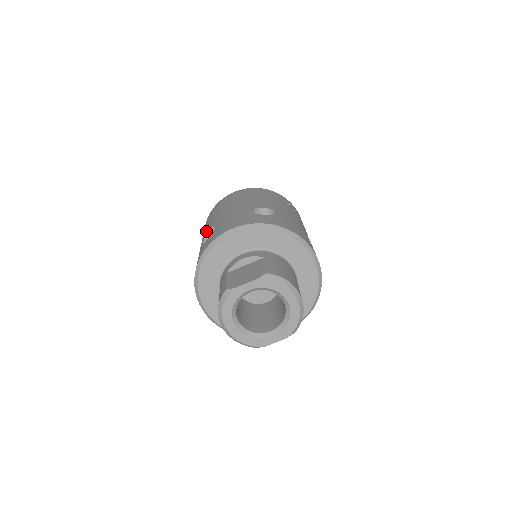
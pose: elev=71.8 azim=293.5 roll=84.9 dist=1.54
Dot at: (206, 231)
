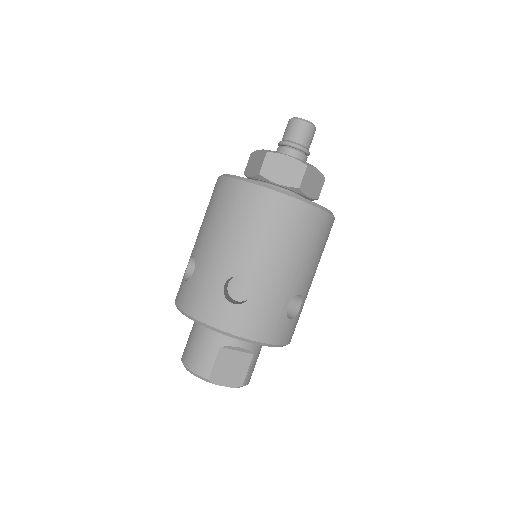
Dot at: (240, 260)
